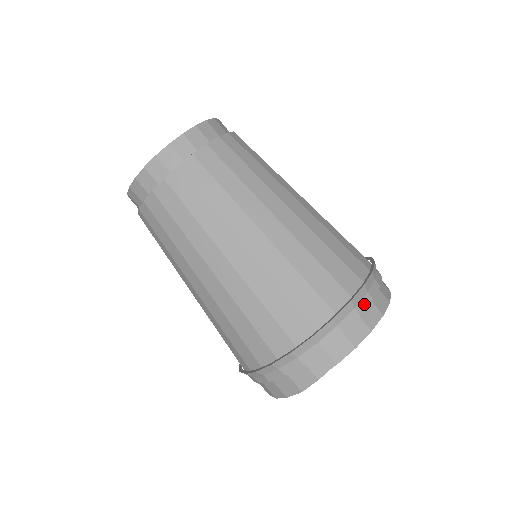
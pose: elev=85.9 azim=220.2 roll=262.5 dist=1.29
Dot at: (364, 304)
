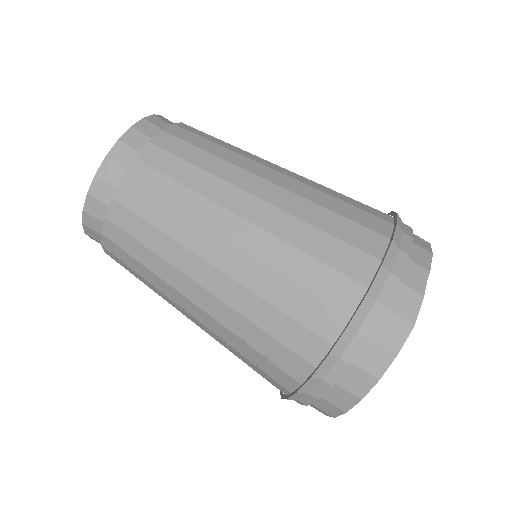
Dot at: occluded
